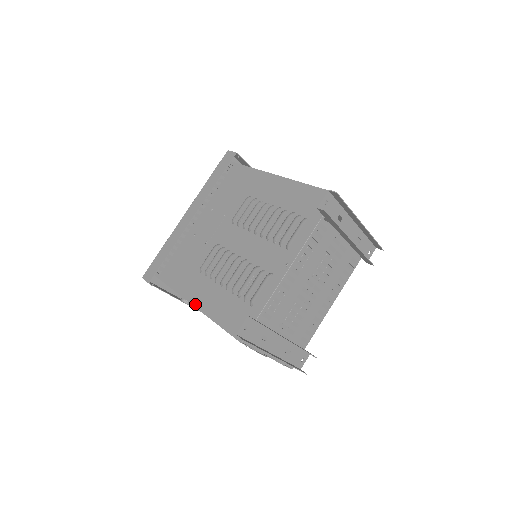
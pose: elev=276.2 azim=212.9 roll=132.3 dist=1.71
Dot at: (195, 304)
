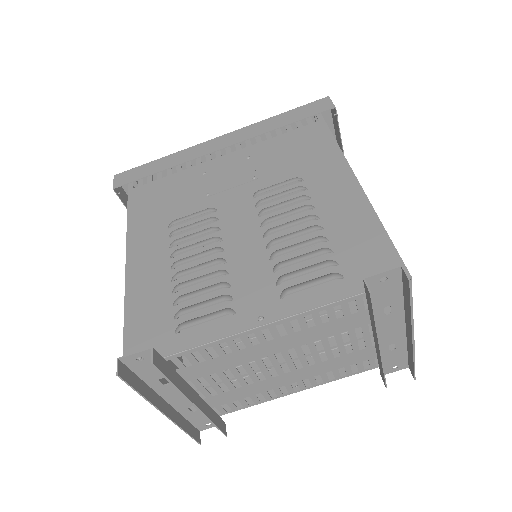
Dot at: (129, 262)
